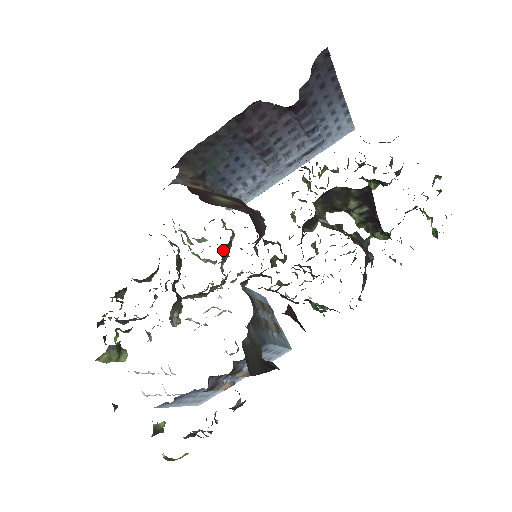
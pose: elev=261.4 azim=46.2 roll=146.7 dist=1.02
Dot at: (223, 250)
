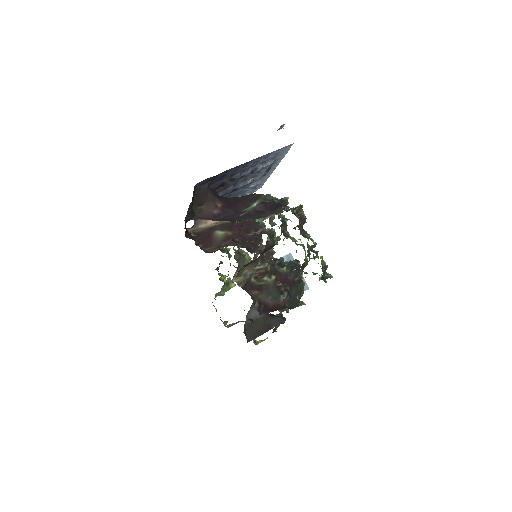
Dot at: occluded
